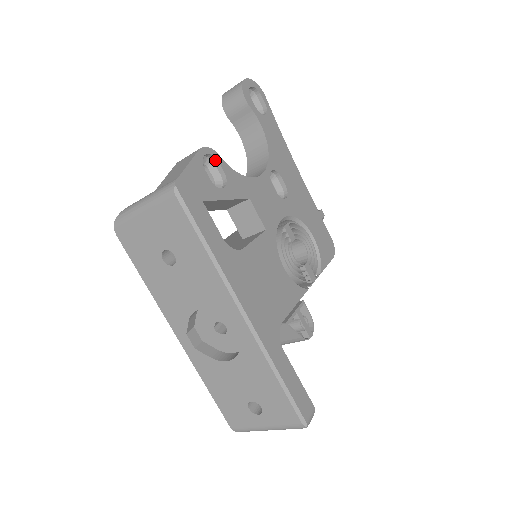
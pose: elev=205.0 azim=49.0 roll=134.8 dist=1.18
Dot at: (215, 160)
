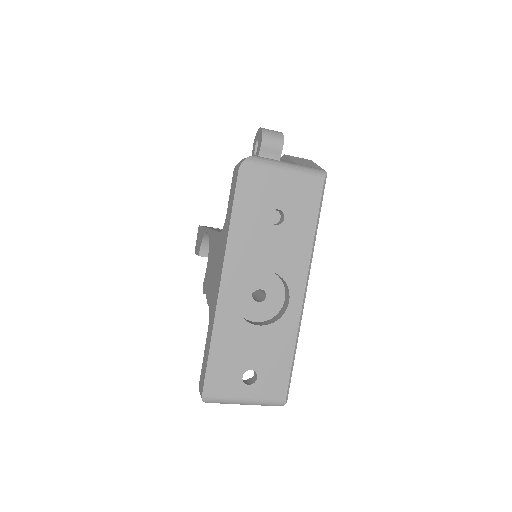
Dot at: occluded
